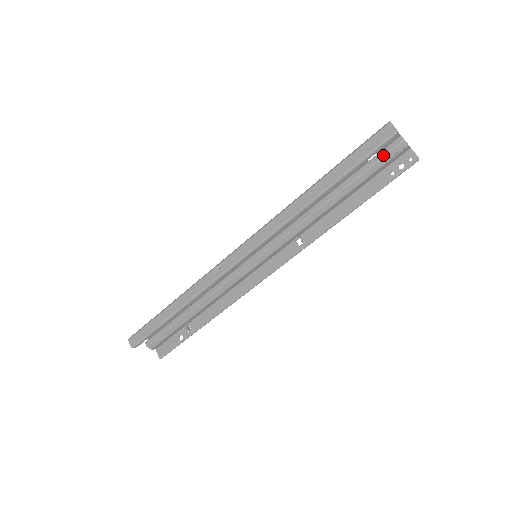
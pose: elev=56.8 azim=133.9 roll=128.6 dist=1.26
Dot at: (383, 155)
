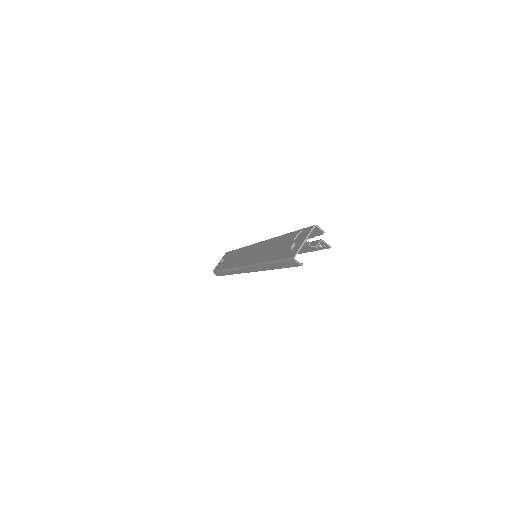
Dot at: occluded
